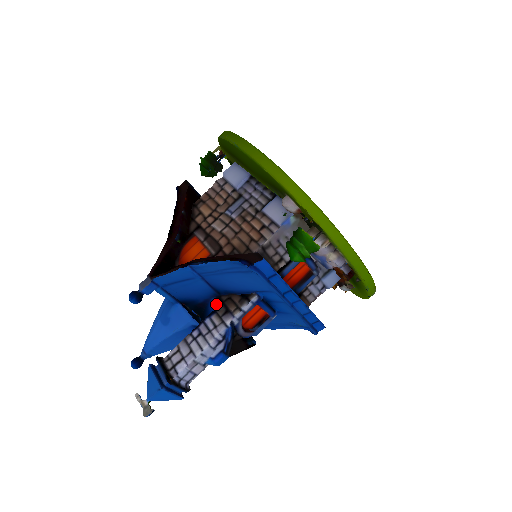
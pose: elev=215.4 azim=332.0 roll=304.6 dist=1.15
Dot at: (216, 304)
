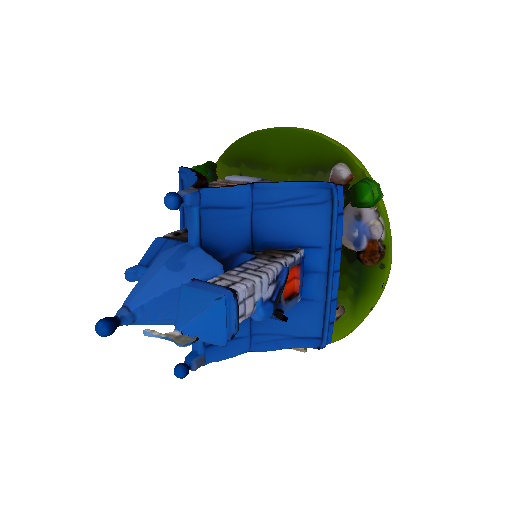
Dot at: (251, 256)
